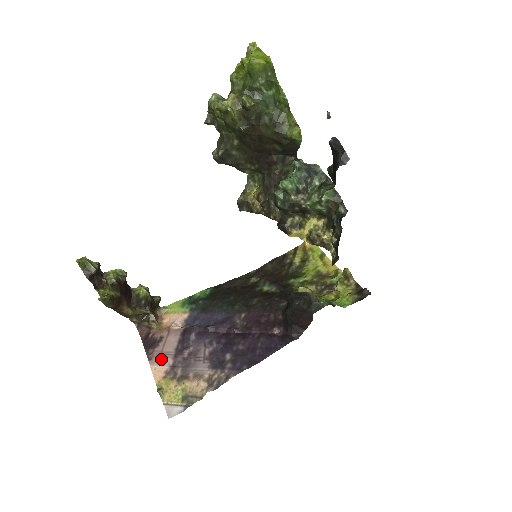
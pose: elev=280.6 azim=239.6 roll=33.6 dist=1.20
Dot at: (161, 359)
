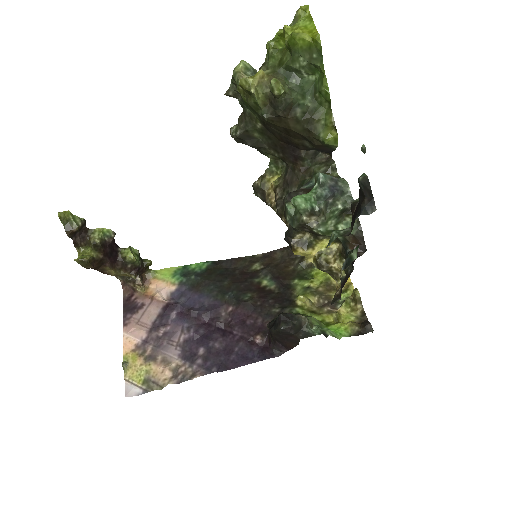
Dot at: (136, 329)
